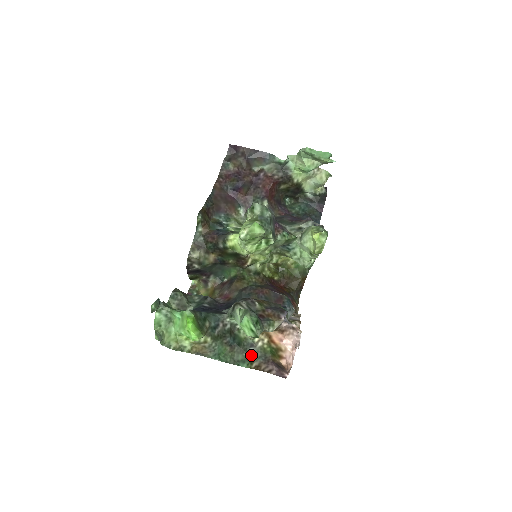
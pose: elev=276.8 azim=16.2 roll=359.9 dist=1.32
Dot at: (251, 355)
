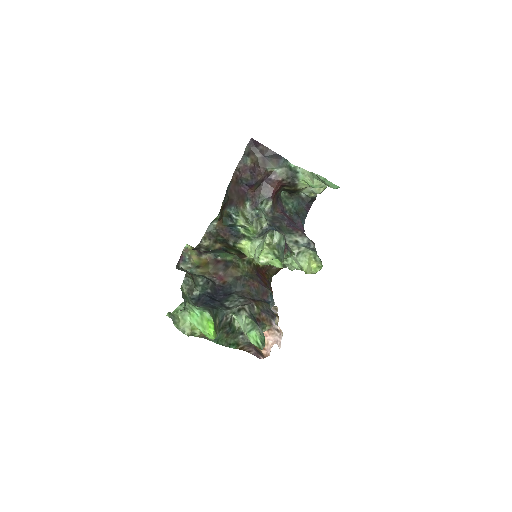
Dot at: (240, 341)
